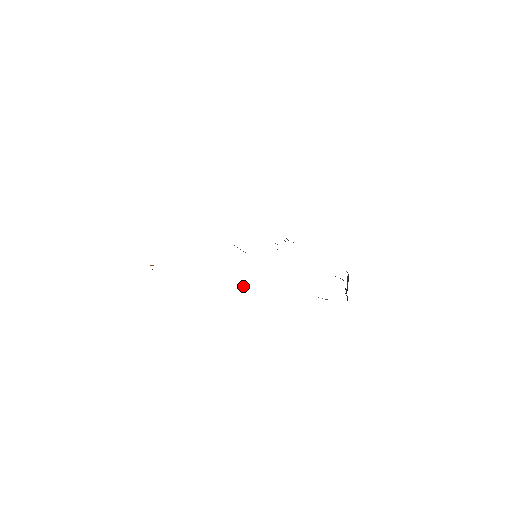
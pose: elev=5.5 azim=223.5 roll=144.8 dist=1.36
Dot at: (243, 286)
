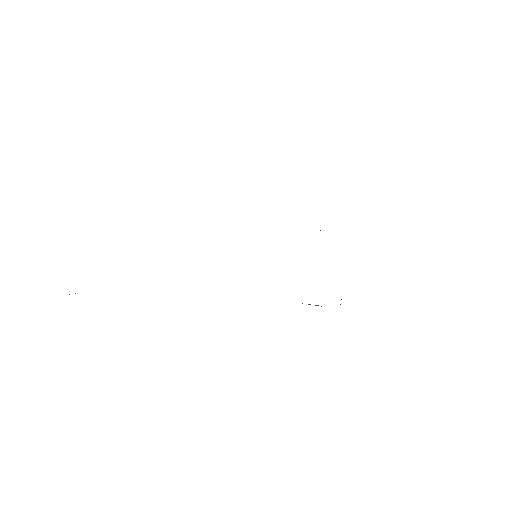
Dot at: occluded
